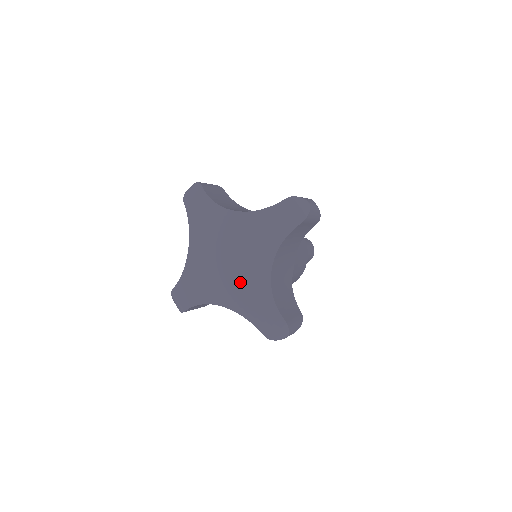
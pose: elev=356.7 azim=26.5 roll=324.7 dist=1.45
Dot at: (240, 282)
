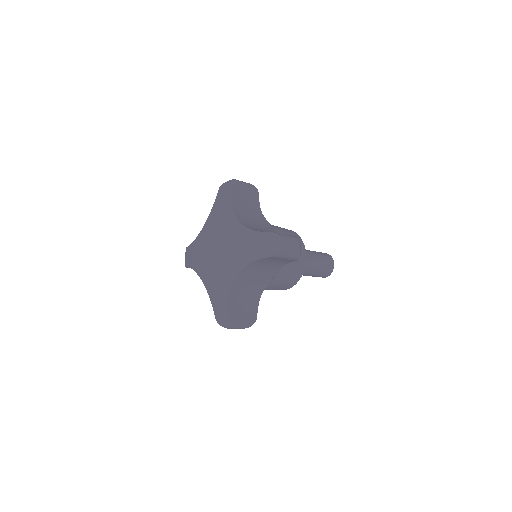
Dot at: (231, 248)
